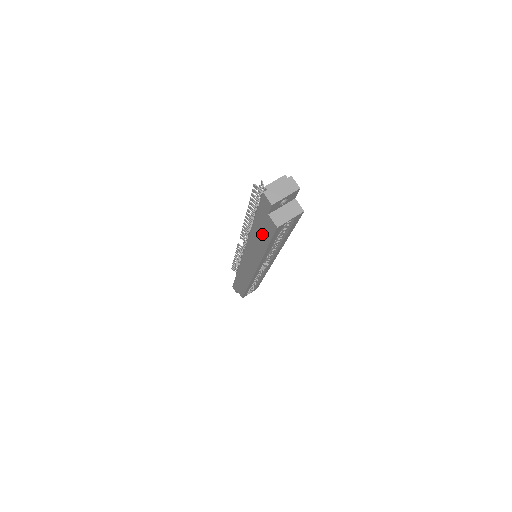
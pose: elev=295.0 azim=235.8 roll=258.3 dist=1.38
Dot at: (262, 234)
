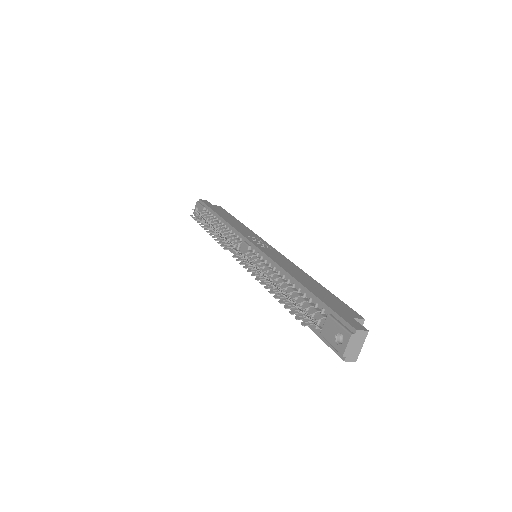
Dot at: occluded
